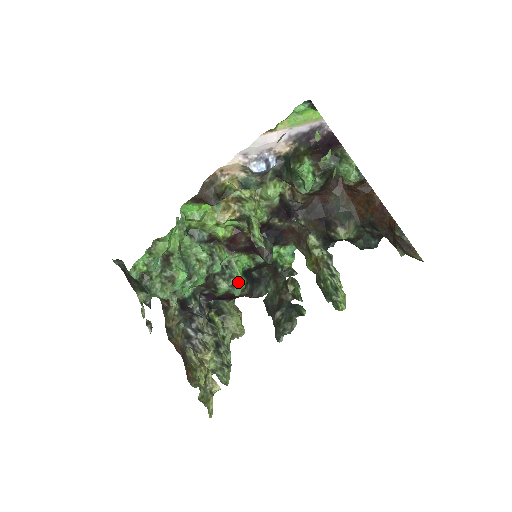
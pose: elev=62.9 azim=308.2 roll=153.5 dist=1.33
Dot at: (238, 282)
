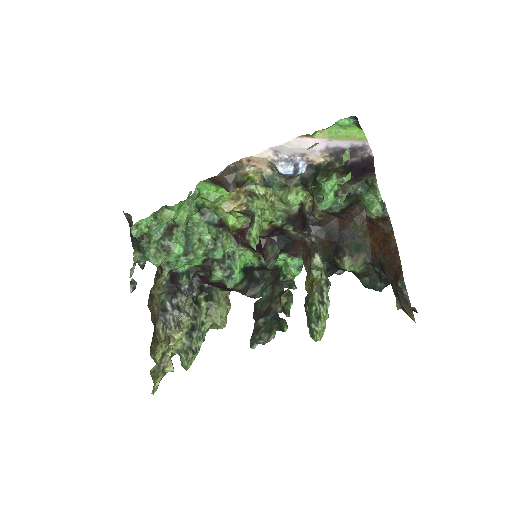
Dot at: (234, 275)
